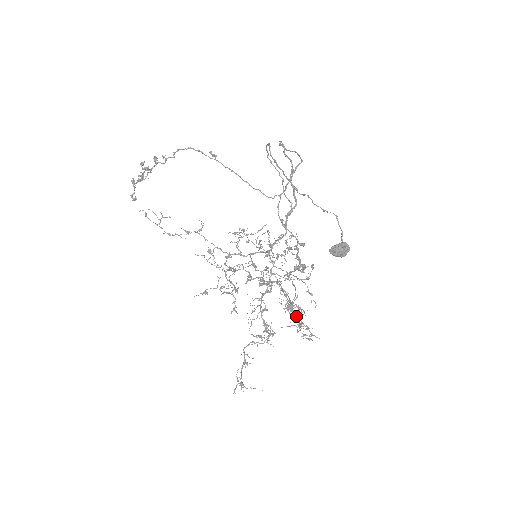
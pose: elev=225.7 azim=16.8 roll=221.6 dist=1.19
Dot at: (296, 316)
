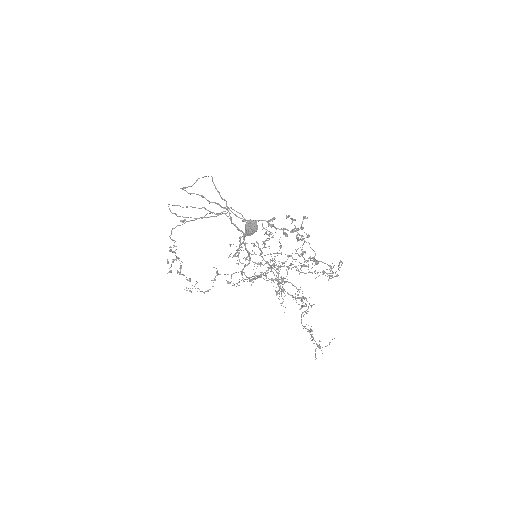
Dot at: (309, 272)
